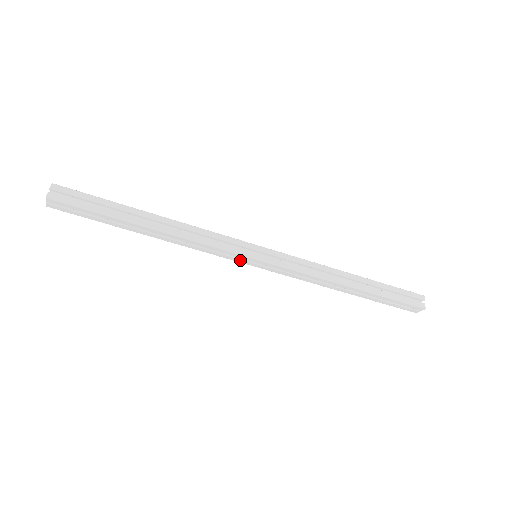
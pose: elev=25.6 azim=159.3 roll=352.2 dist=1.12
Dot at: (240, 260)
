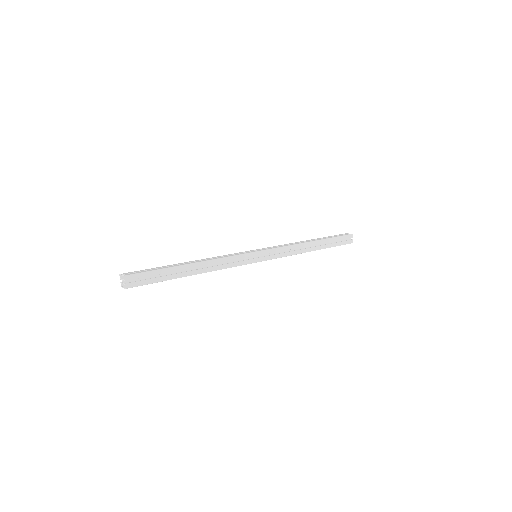
Dot at: occluded
